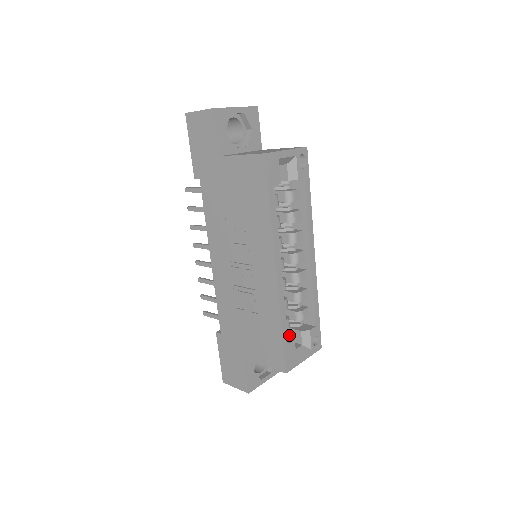
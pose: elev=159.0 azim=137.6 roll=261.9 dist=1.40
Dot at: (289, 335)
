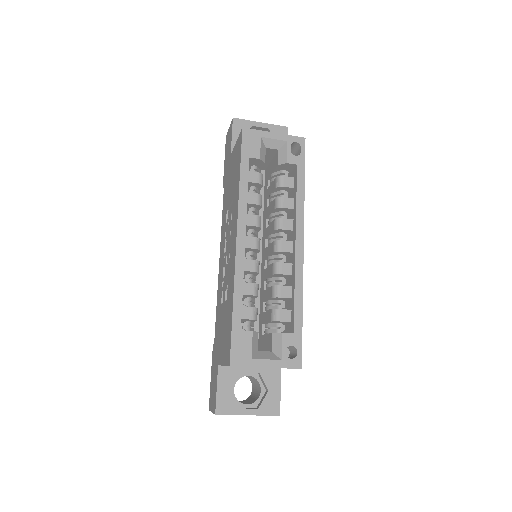
Dot at: occluded
